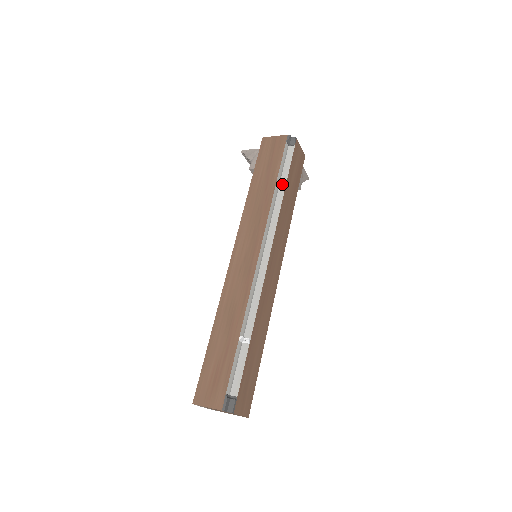
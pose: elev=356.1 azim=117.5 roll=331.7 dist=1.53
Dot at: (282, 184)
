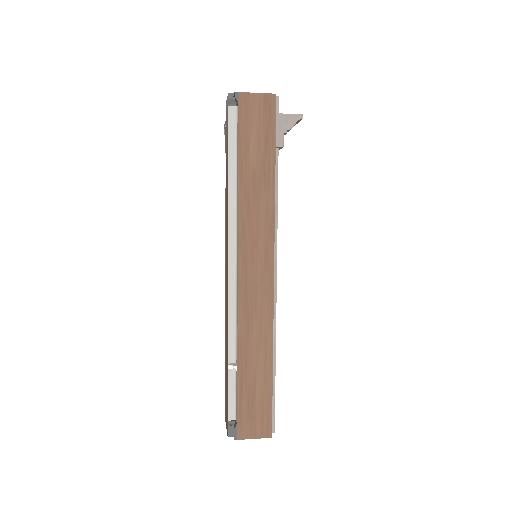
Dot at: (237, 167)
